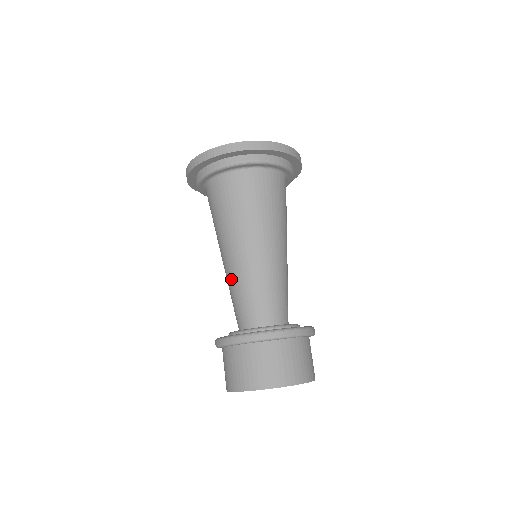
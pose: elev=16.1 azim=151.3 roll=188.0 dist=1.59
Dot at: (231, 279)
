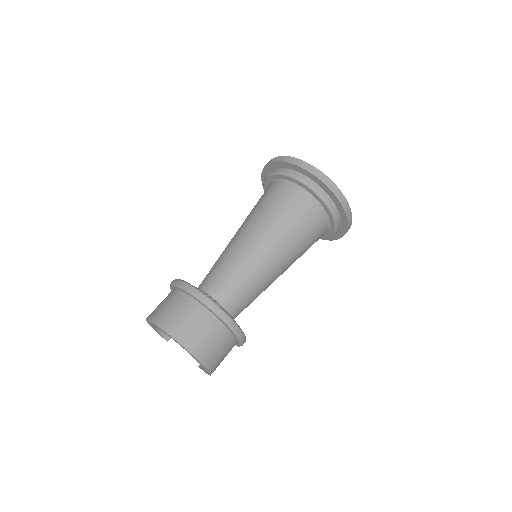
Dot at: occluded
